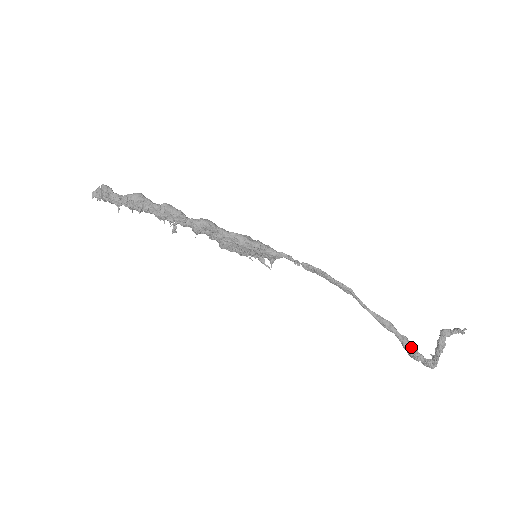
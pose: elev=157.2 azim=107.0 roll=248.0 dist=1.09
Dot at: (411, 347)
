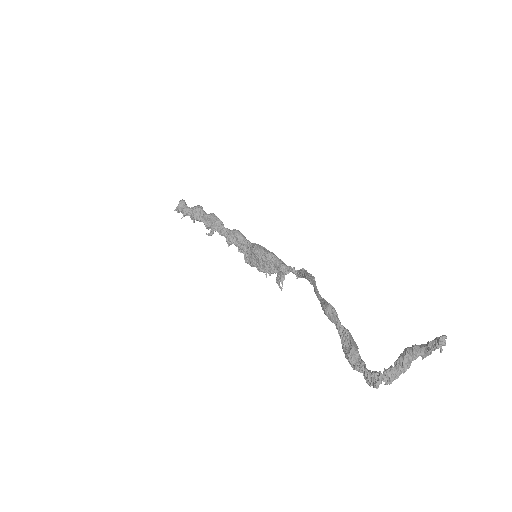
Dot at: (349, 345)
